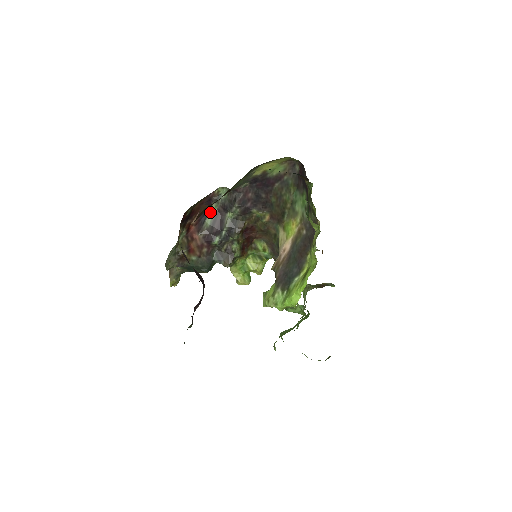
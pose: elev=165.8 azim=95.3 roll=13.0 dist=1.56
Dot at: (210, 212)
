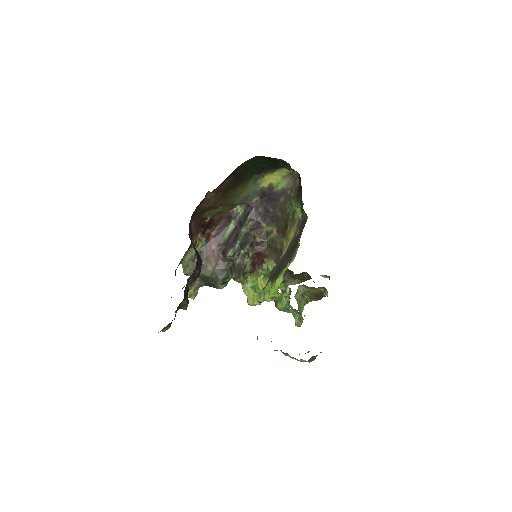
Dot at: (229, 228)
